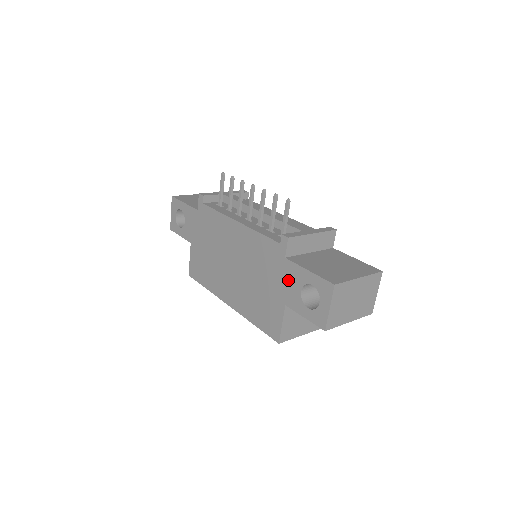
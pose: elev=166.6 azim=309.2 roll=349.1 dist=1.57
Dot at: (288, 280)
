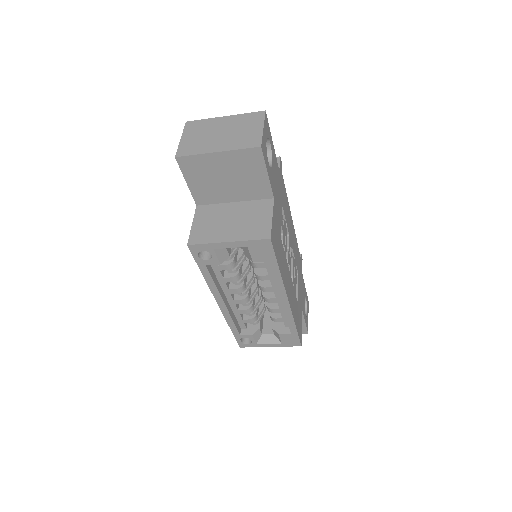
Dot at: occluded
